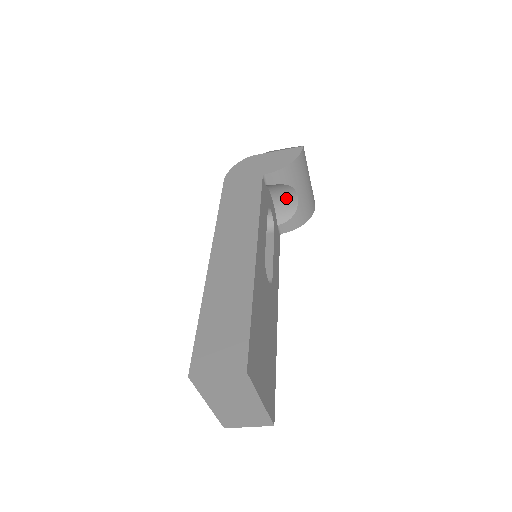
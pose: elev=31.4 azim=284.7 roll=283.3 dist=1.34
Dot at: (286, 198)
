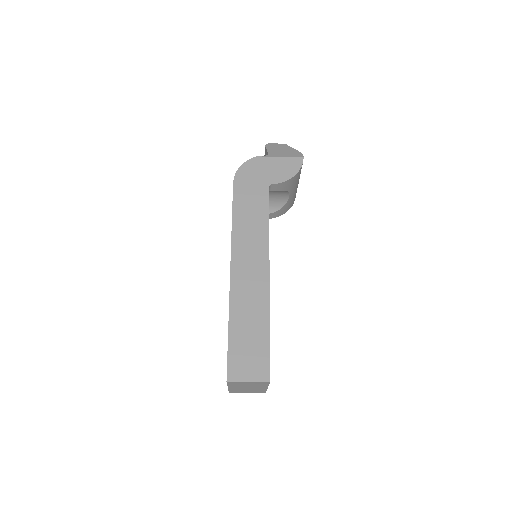
Dot at: (279, 196)
